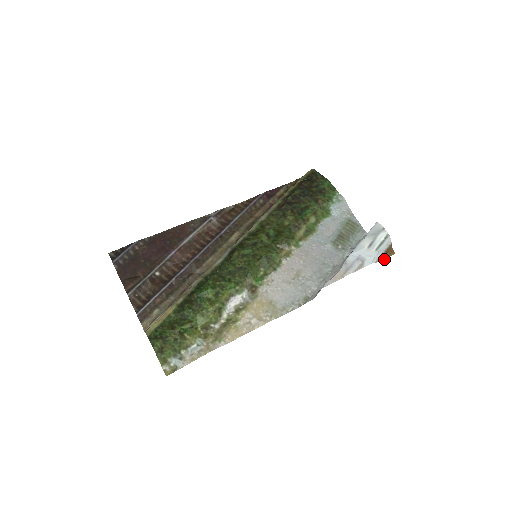
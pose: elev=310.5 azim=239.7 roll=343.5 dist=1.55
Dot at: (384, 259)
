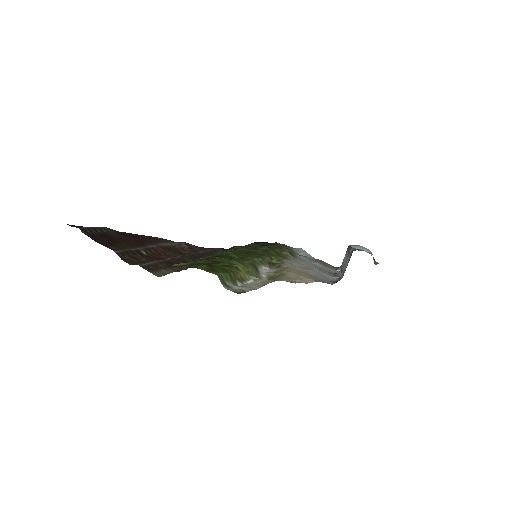
Dot at: occluded
